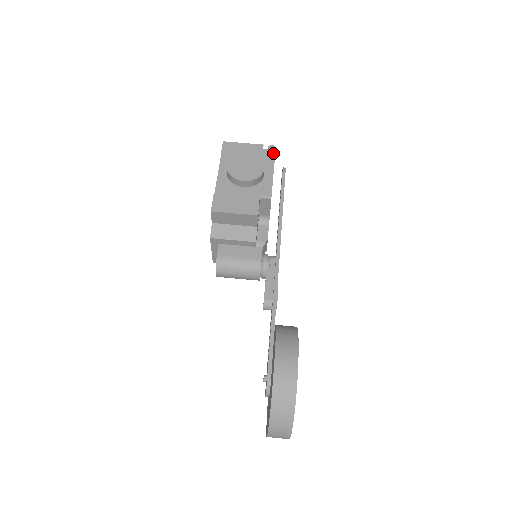
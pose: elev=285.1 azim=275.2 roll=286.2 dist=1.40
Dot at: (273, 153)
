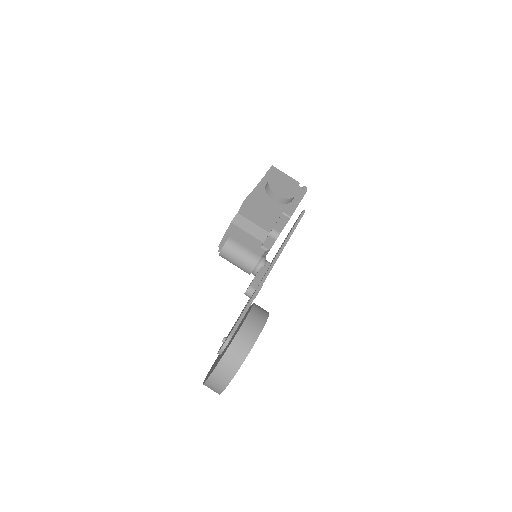
Dot at: (305, 192)
